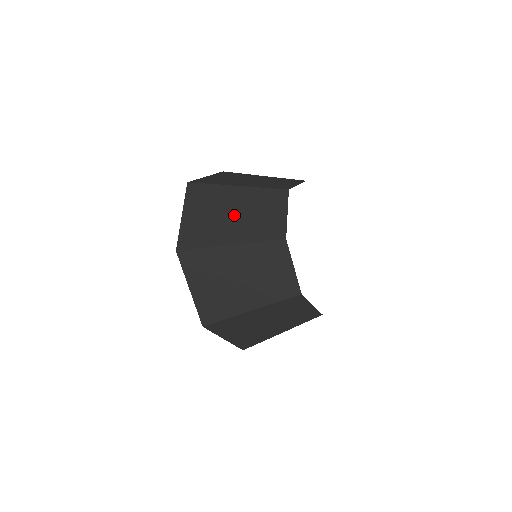
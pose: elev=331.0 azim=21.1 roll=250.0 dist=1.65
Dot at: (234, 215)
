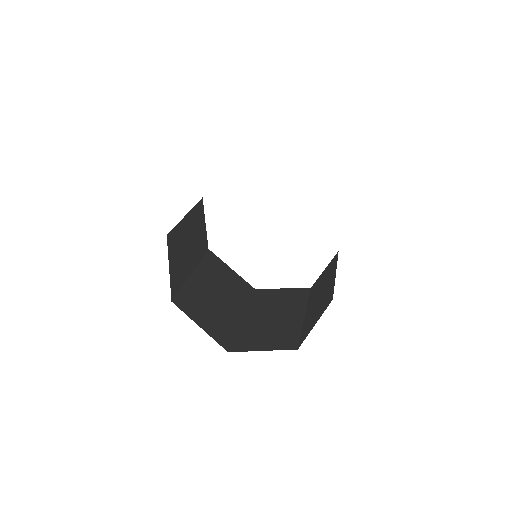
Dot at: occluded
